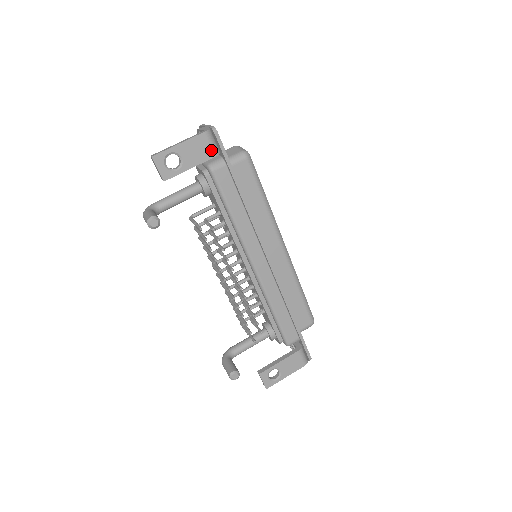
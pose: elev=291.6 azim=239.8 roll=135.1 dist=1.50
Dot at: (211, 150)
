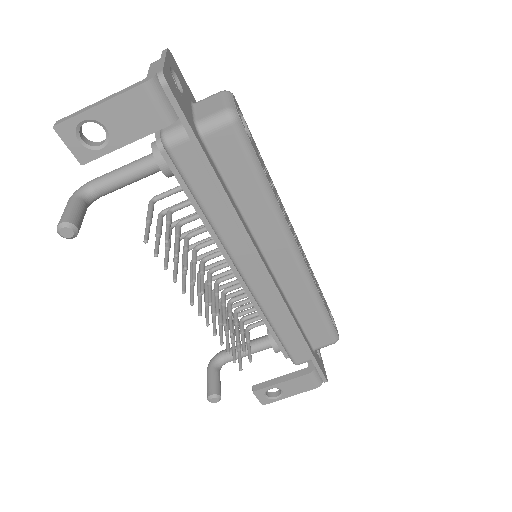
Dot at: (158, 115)
